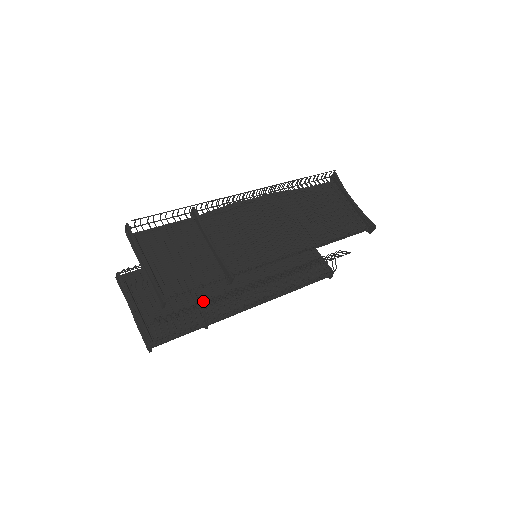
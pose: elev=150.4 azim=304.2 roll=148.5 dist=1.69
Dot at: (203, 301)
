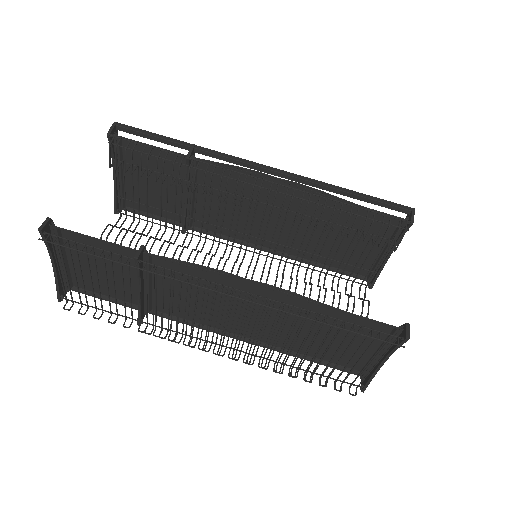
Dot at: (158, 253)
